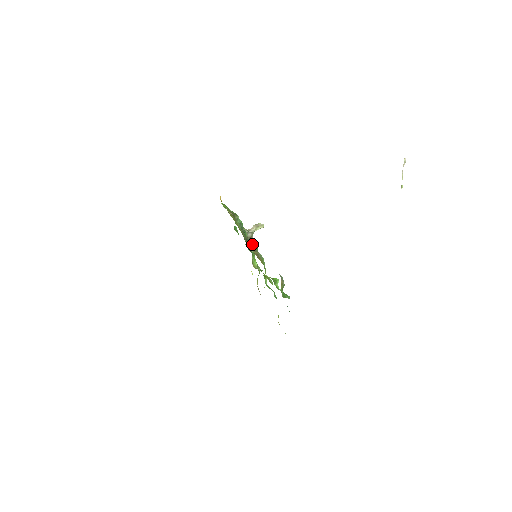
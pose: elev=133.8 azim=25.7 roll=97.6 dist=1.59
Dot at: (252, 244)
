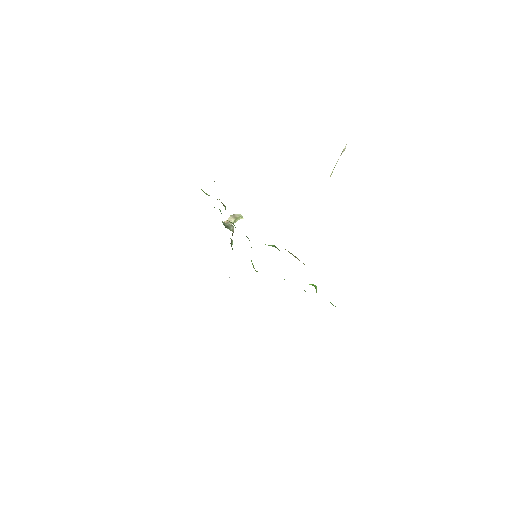
Dot at: occluded
